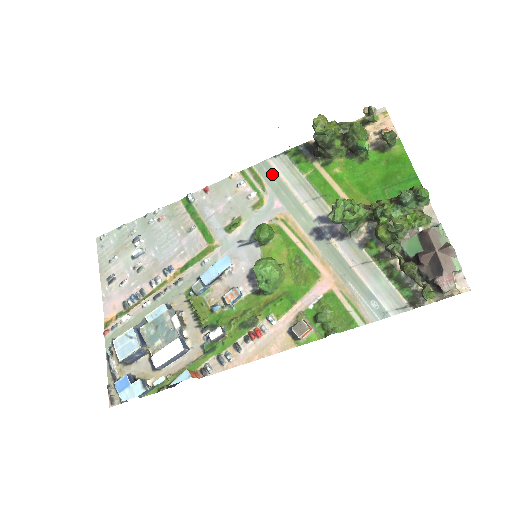
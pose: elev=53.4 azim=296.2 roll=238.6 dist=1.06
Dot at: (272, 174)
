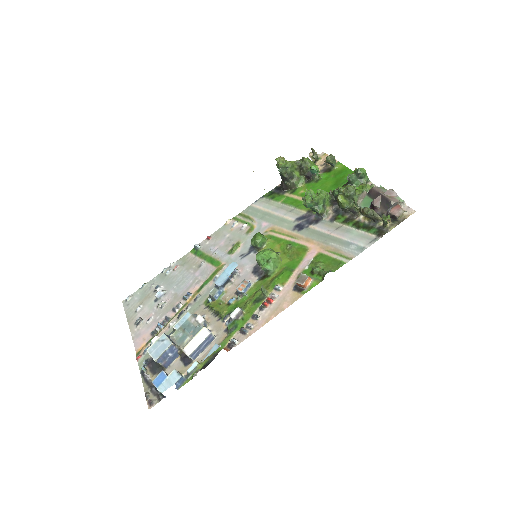
Dot at: (256, 211)
